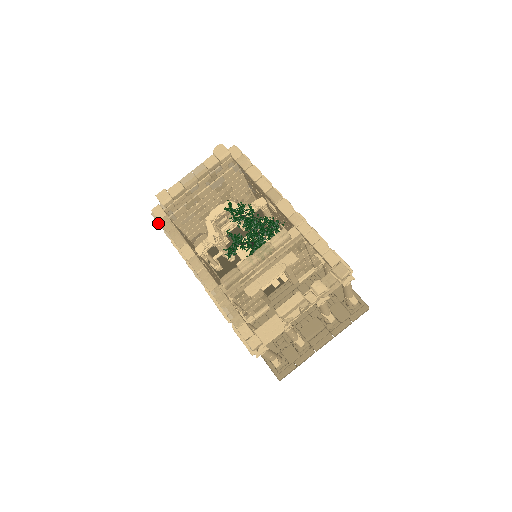
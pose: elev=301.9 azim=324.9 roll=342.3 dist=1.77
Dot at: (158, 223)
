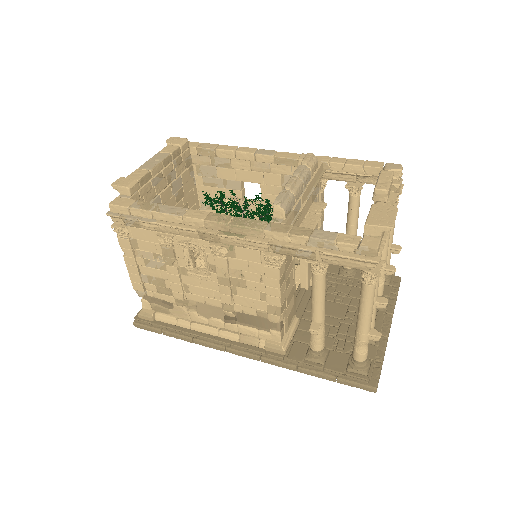
Dot at: (124, 217)
